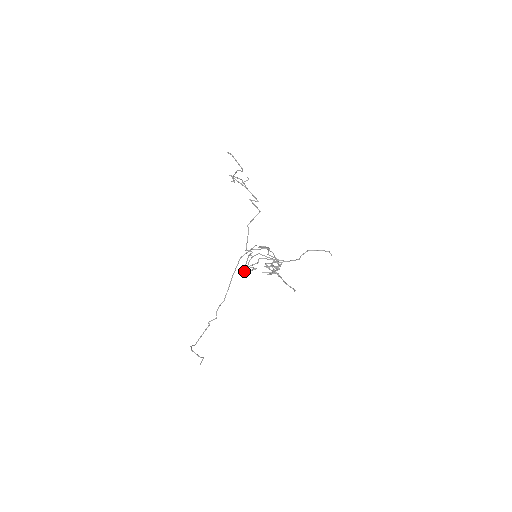
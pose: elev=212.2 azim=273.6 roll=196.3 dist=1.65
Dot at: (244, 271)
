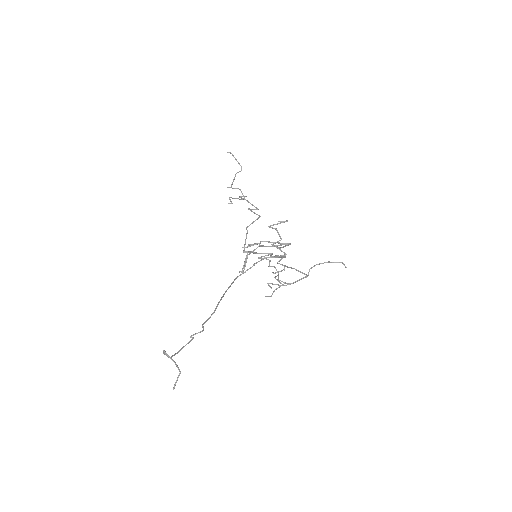
Dot at: (243, 247)
